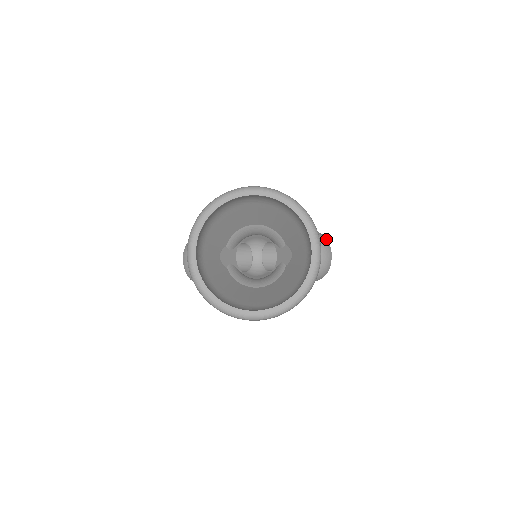
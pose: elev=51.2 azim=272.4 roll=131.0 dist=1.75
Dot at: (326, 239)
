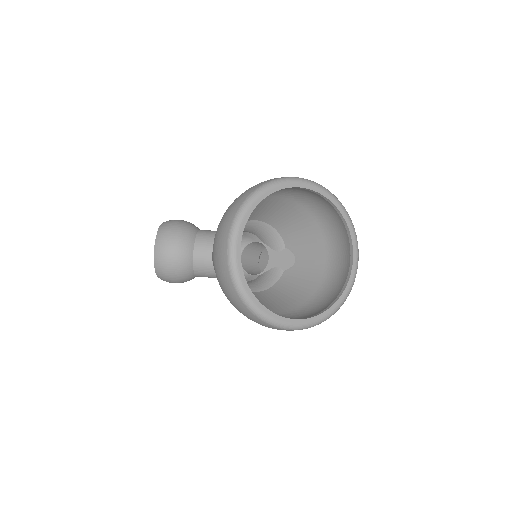
Dot at: occluded
